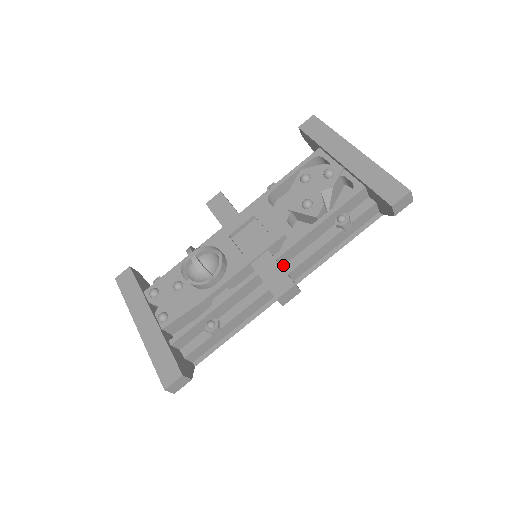
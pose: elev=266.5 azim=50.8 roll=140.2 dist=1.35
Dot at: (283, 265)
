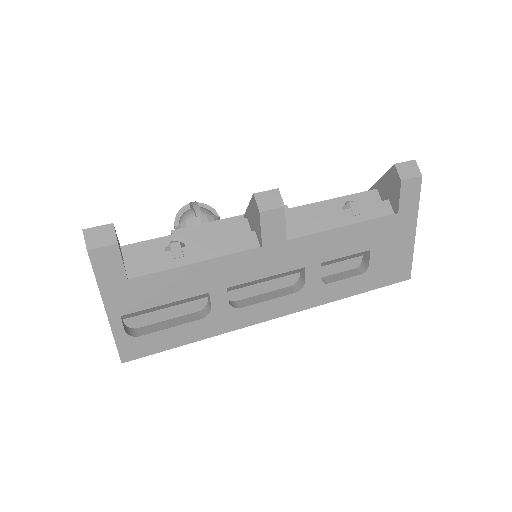
Dot at: occluded
